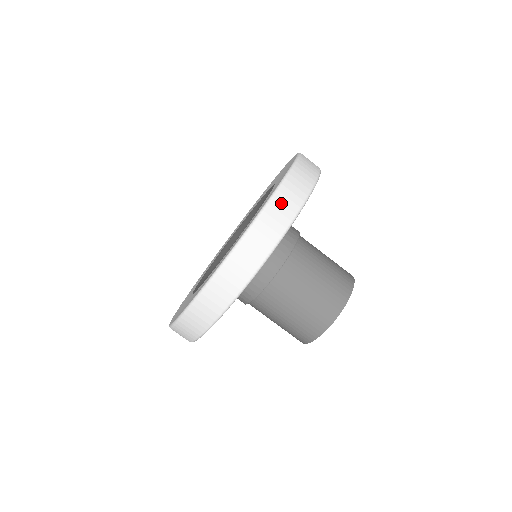
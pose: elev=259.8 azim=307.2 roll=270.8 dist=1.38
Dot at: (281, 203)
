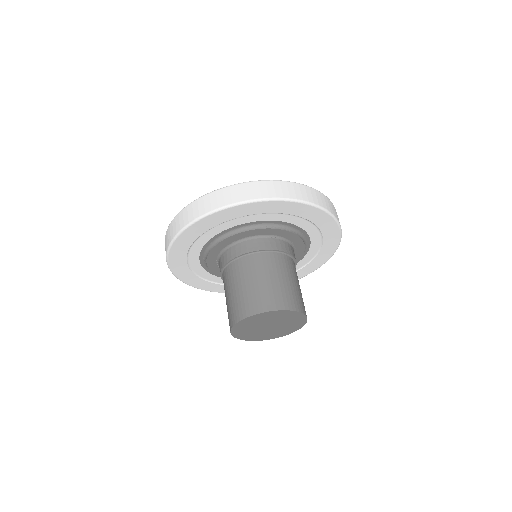
Dot at: (244, 189)
